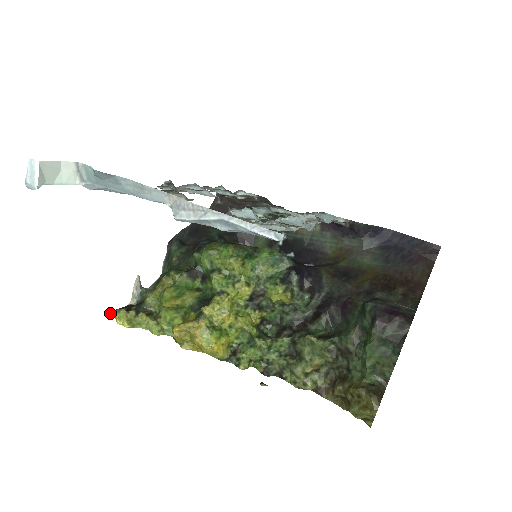
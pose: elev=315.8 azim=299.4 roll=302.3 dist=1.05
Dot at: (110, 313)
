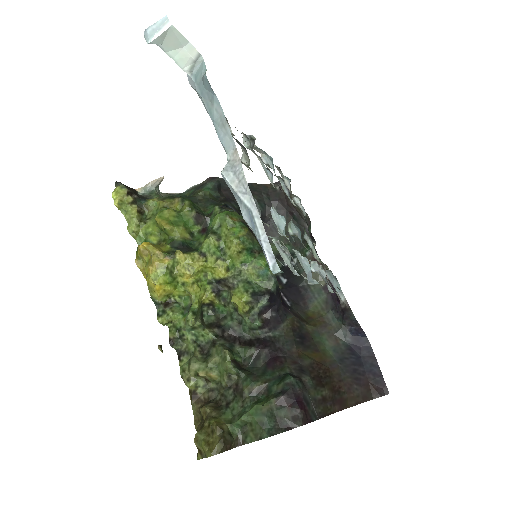
Dot at: occluded
